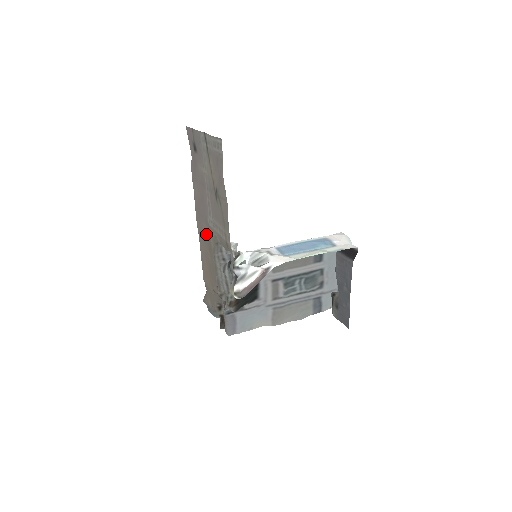
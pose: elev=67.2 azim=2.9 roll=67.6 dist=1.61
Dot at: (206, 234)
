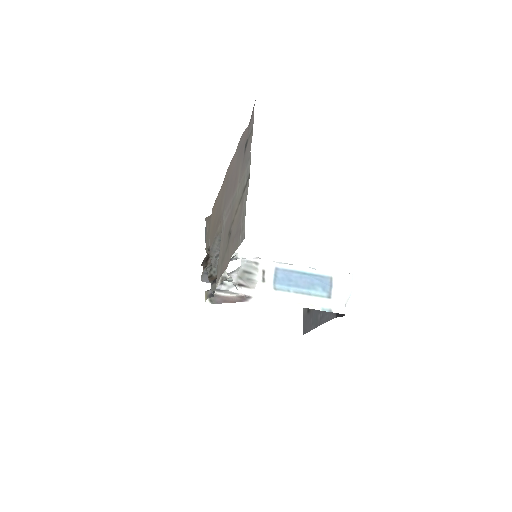
Dot at: (221, 208)
